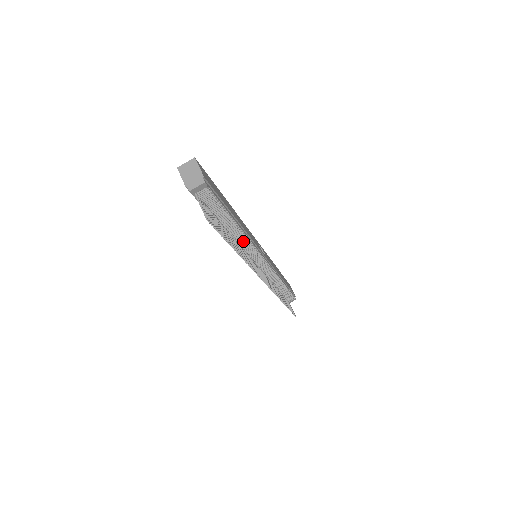
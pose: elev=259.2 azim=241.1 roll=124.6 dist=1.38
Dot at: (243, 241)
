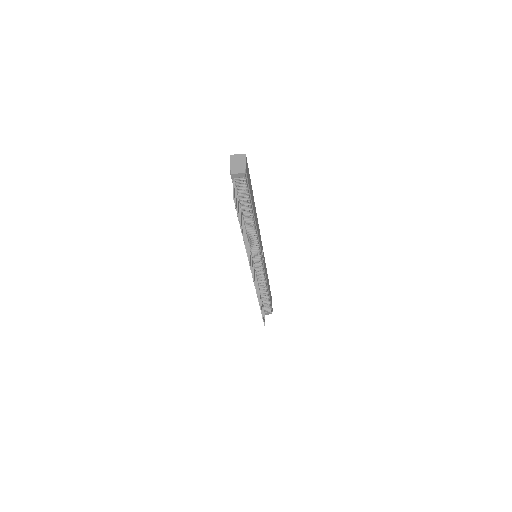
Dot at: (252, 236)
